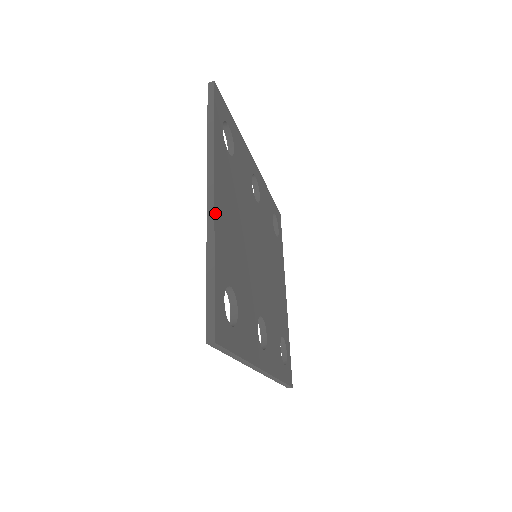
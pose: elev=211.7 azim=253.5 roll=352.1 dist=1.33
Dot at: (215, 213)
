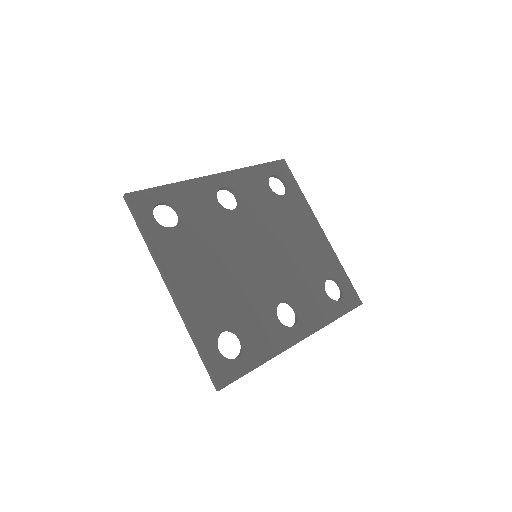
Dot at: (178, 302)
